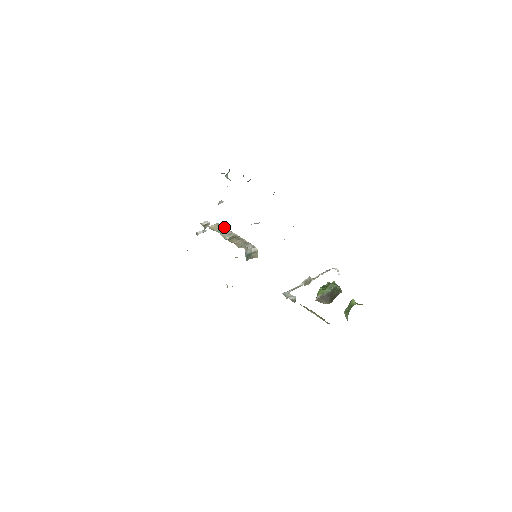
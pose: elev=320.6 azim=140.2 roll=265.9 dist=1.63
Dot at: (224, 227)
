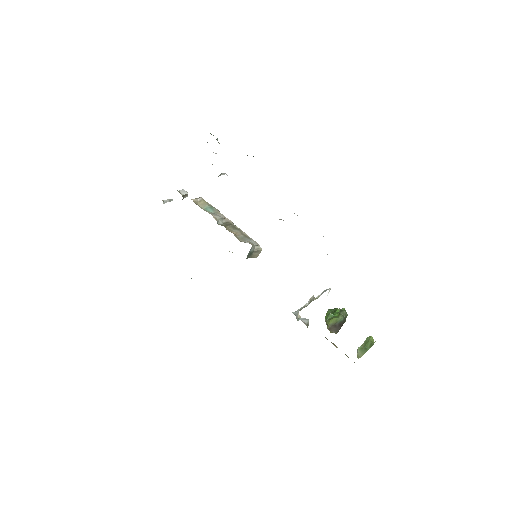
Dot at: occluded
